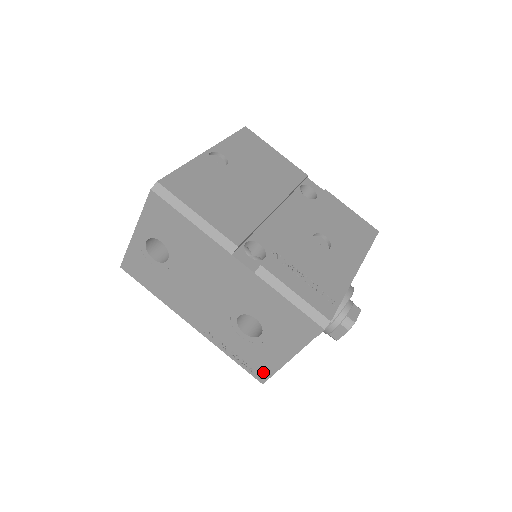
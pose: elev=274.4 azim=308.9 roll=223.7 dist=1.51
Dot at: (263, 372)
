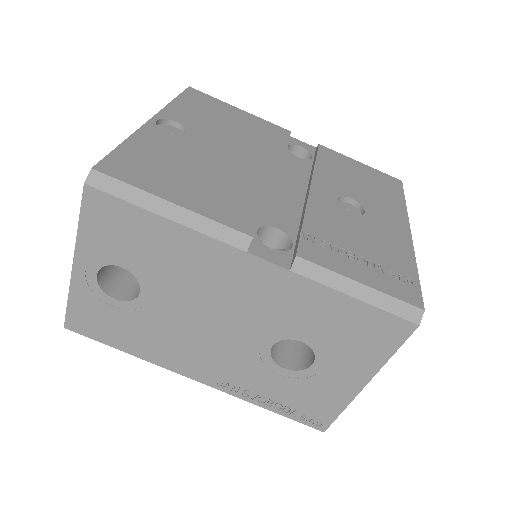
Dot at: (323, 415)
